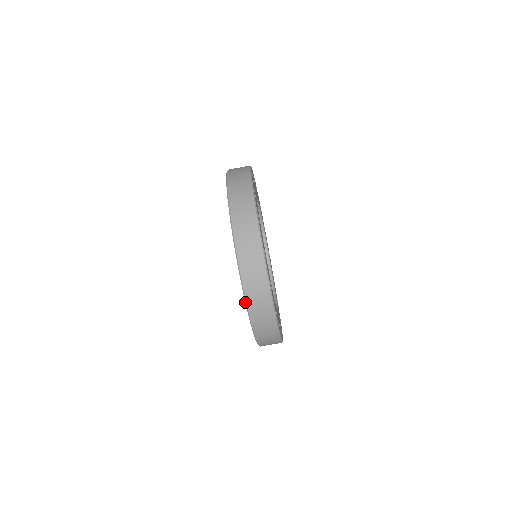
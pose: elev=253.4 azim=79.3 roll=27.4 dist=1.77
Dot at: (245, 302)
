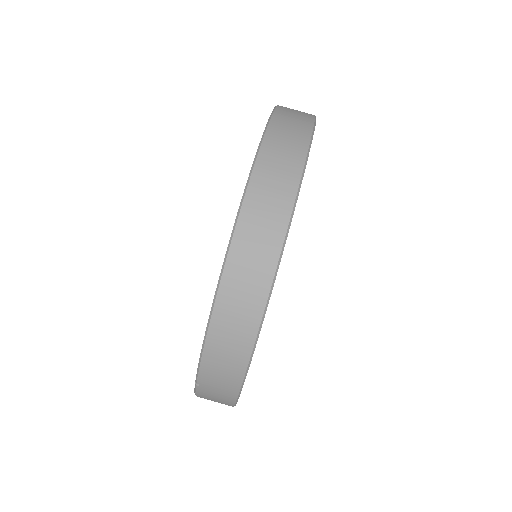
Dot at: (209, 316)
